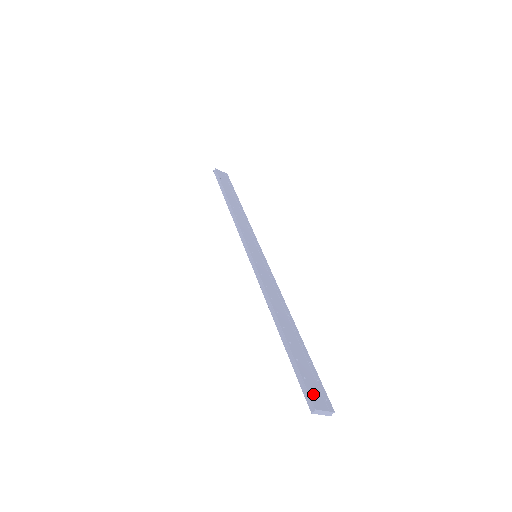
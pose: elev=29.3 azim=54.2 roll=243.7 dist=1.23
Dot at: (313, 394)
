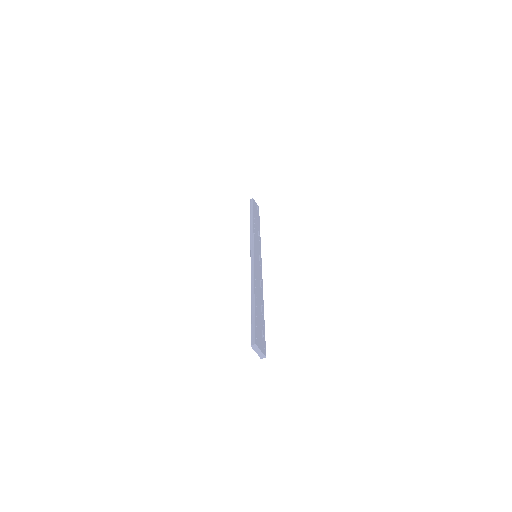
Dot at: (258, 337)
